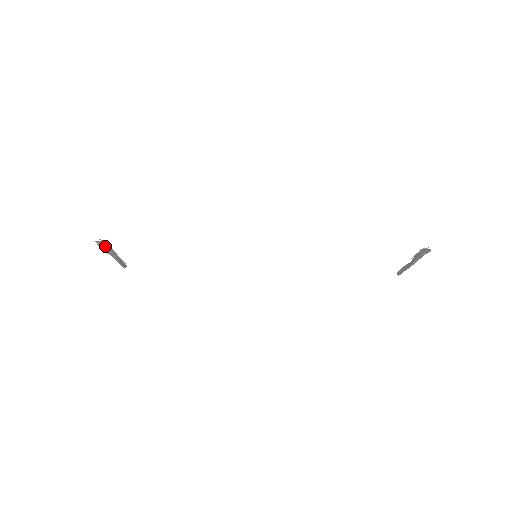
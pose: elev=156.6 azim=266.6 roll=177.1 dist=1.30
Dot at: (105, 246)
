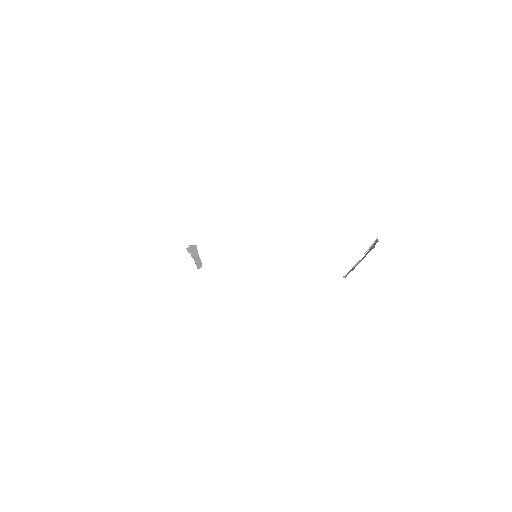
Dot at: (192, 251)
